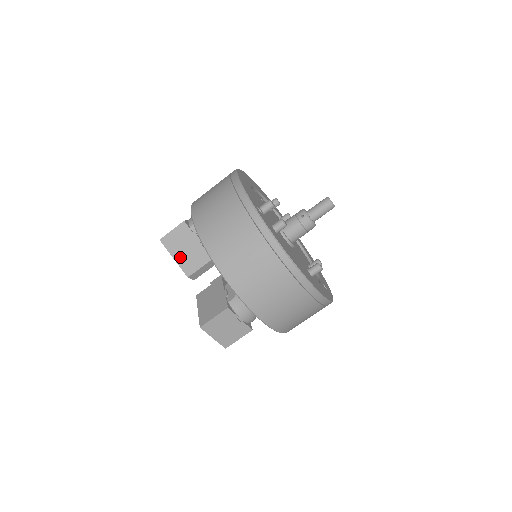
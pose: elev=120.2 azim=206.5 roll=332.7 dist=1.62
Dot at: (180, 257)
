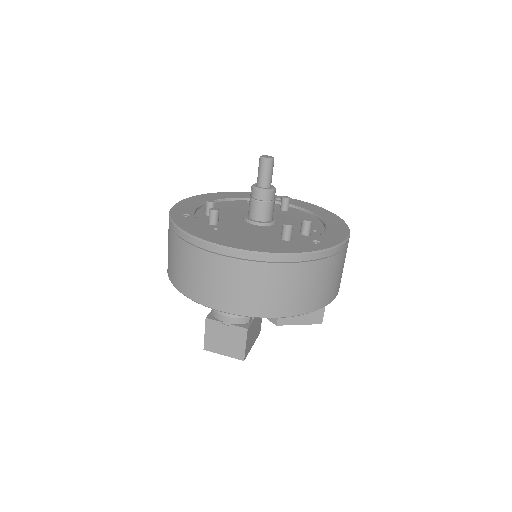
Dot at: occluded
